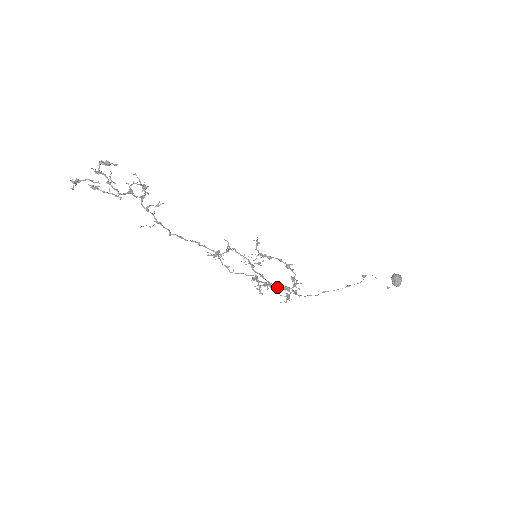
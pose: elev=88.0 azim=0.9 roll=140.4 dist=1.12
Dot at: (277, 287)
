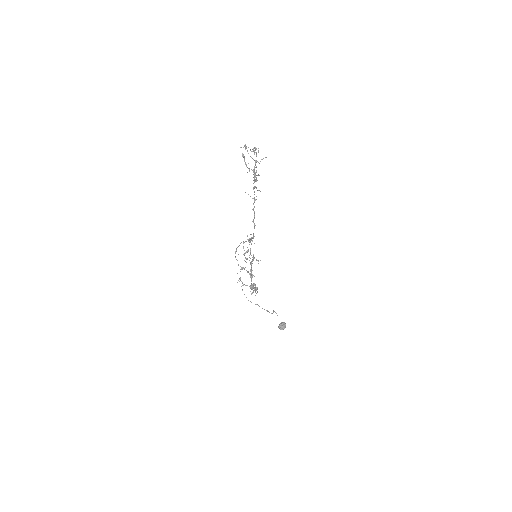
Dot at: (243, 284)
